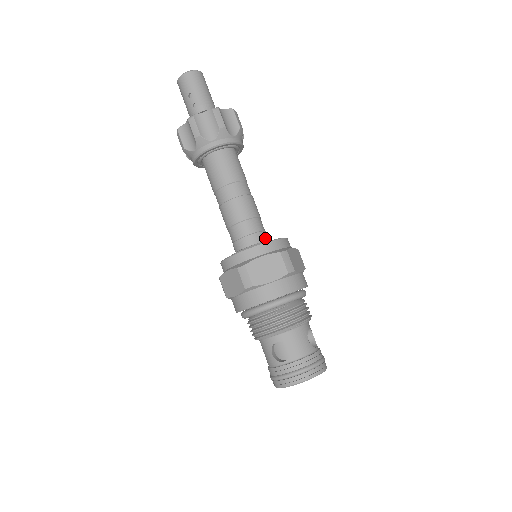
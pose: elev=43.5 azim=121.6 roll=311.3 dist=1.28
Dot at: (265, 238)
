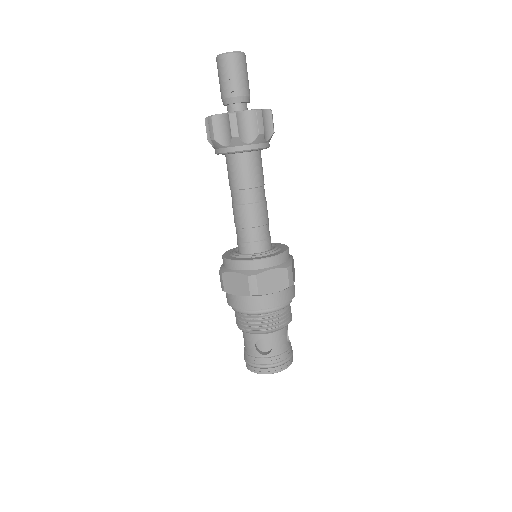
Dot at: (270, 244)
